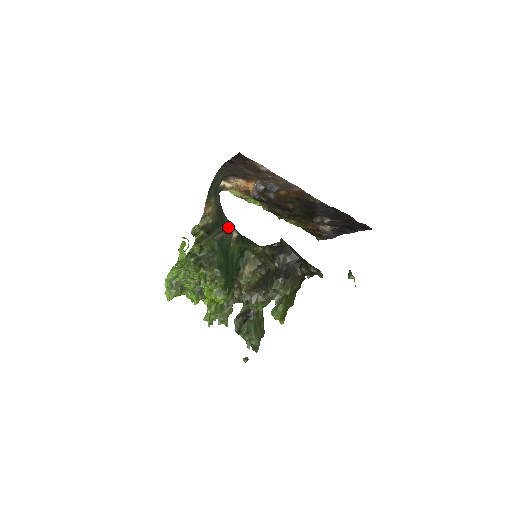
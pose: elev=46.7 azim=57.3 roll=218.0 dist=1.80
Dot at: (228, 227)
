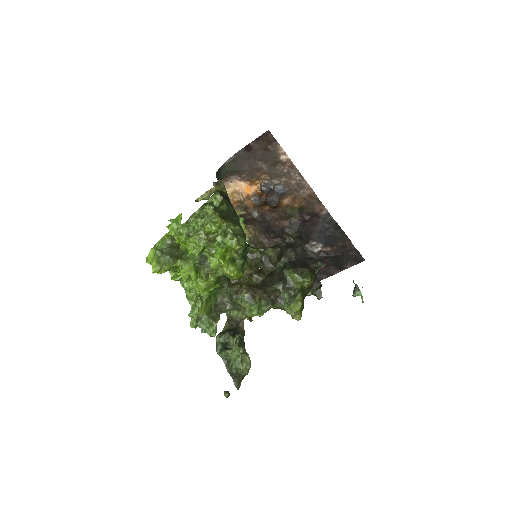
Dot at: occluded
